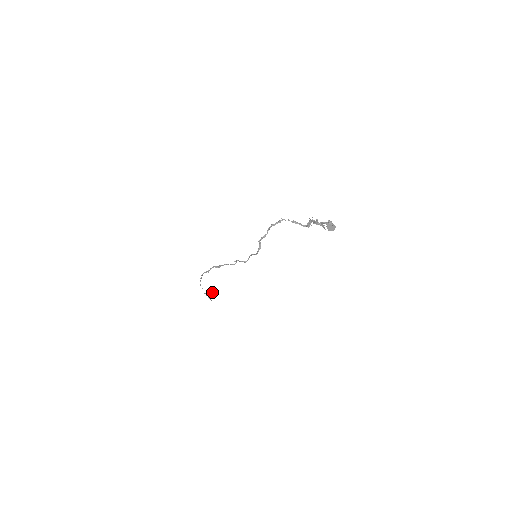
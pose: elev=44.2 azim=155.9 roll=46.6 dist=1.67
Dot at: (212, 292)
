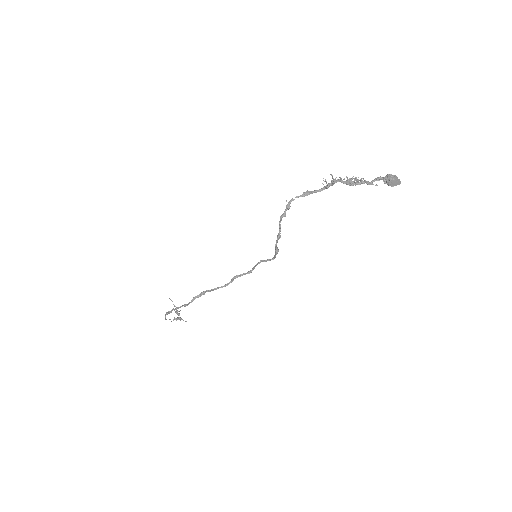
Dot at: (176, 311)
